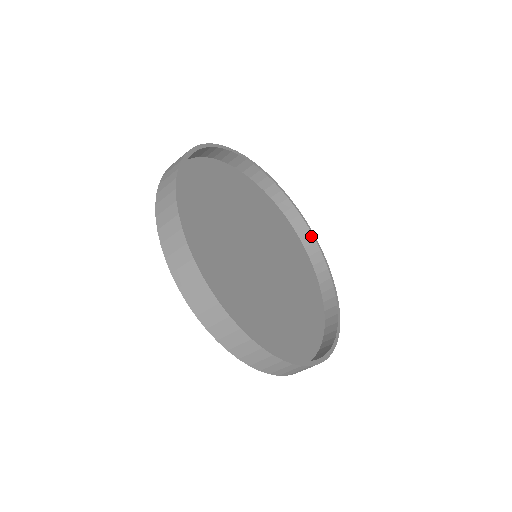
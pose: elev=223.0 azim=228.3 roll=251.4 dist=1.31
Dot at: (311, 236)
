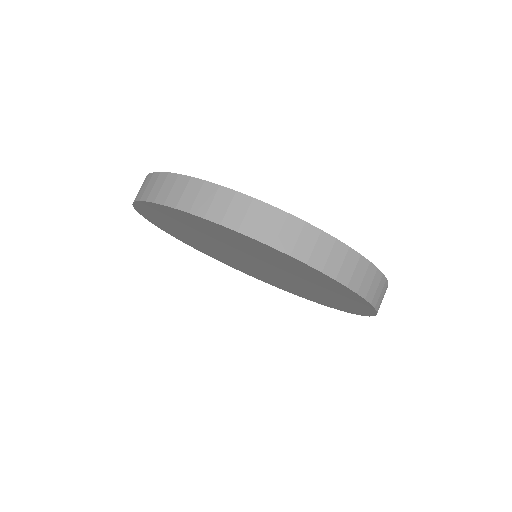
Dot at: occluded
